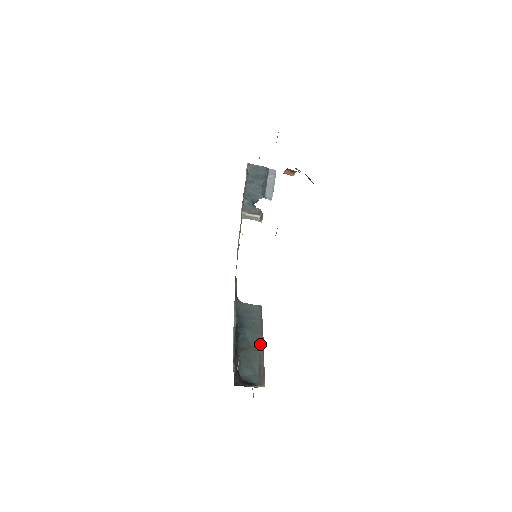
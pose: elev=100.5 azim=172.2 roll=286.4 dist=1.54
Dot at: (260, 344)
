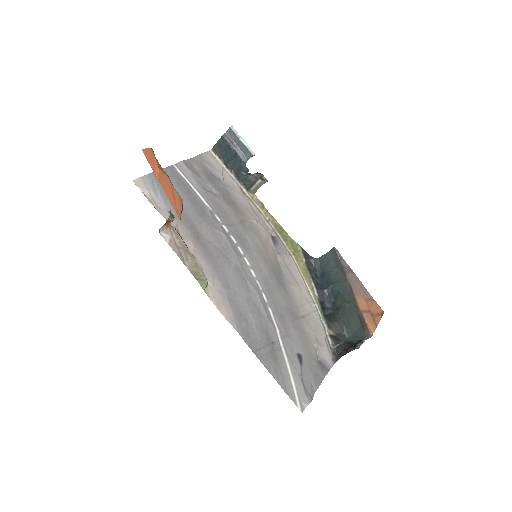
Dot at: (350, 293)
